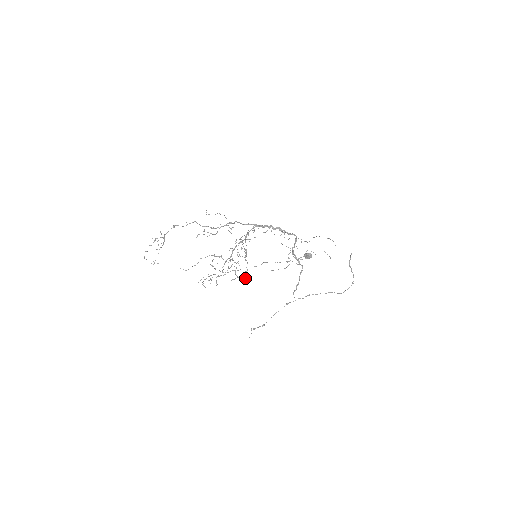
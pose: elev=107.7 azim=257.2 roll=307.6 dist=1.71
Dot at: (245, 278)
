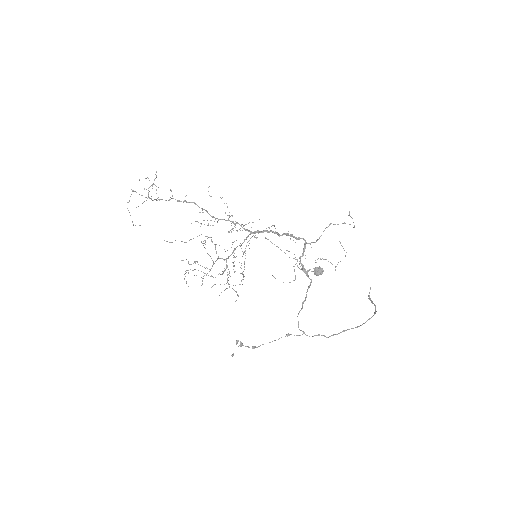
Dot at: (238, 296)
